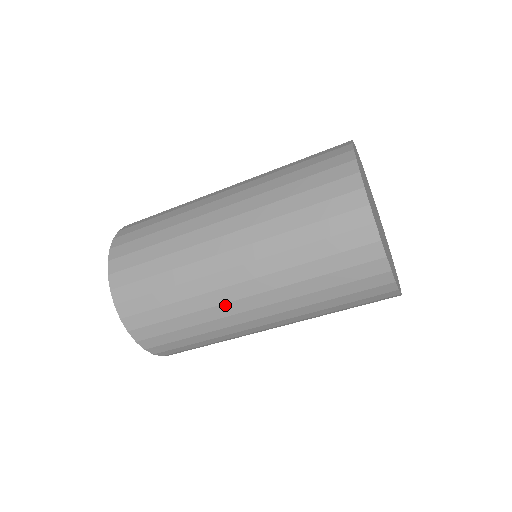
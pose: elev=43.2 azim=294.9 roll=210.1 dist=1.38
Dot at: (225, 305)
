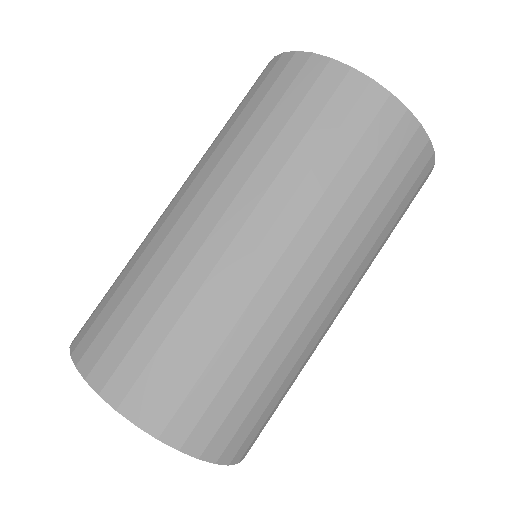
Dot at: (262, 289)
